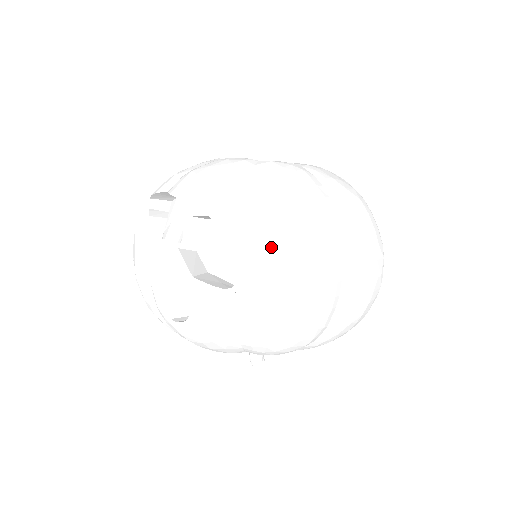
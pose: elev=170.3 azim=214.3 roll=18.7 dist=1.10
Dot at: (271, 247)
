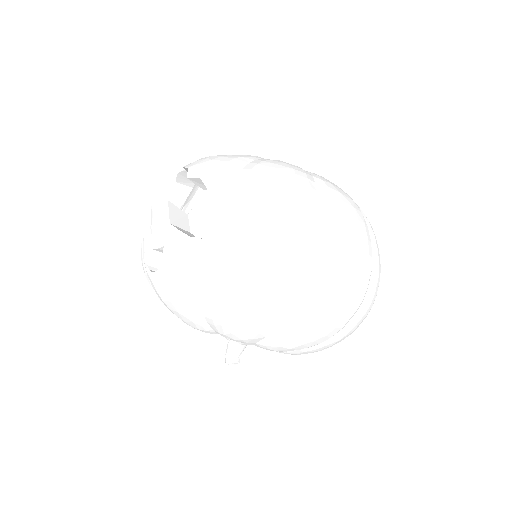
Dot at: (240, 207)
